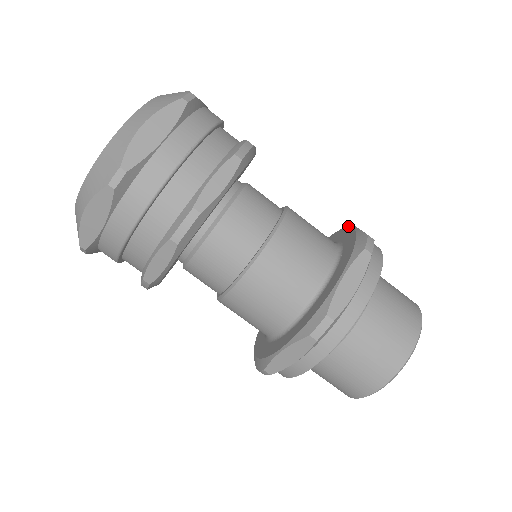
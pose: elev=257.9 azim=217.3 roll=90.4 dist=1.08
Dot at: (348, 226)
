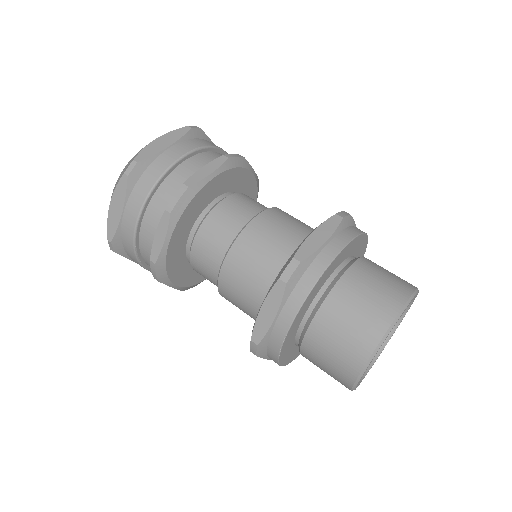
Dot at: occluded
